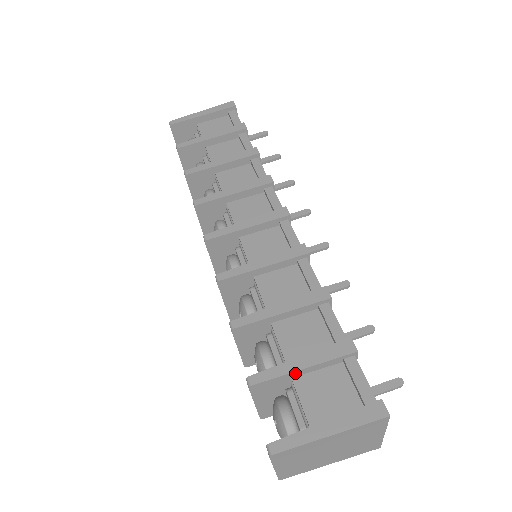
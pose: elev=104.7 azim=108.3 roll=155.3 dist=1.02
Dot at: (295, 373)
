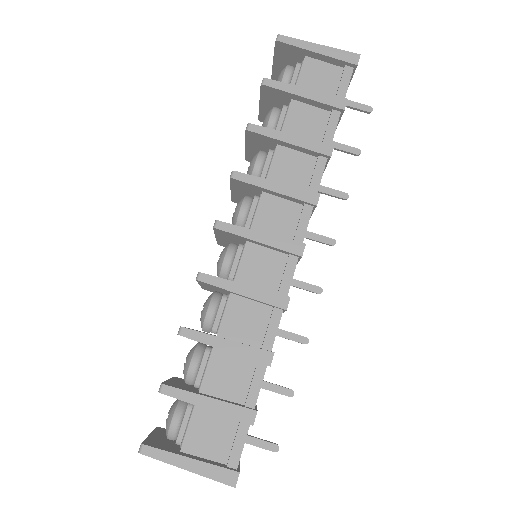
Dot at: (198, 405)
